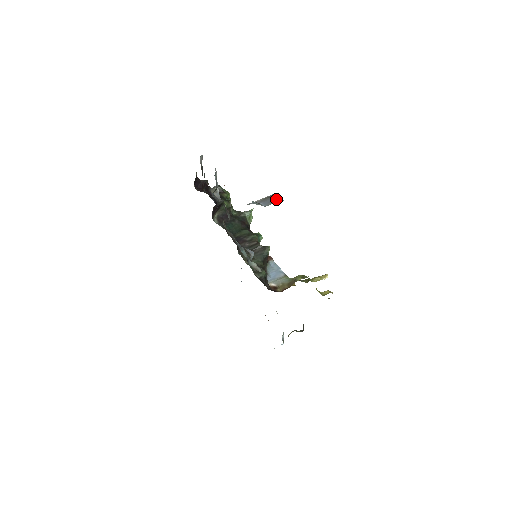
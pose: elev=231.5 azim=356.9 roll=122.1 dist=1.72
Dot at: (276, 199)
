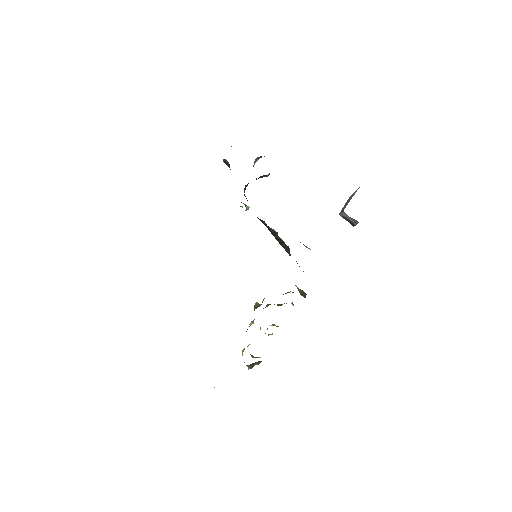
Dot at: occluded
